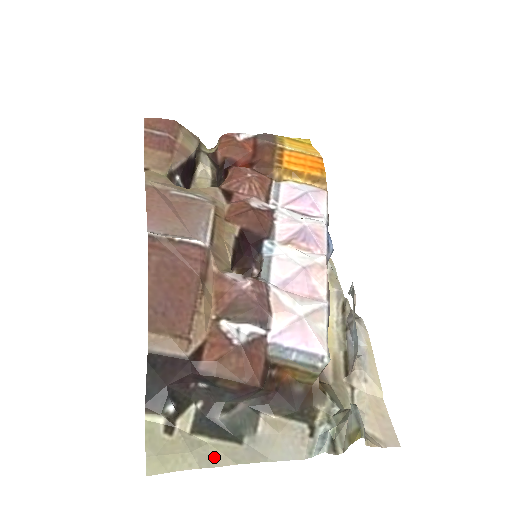
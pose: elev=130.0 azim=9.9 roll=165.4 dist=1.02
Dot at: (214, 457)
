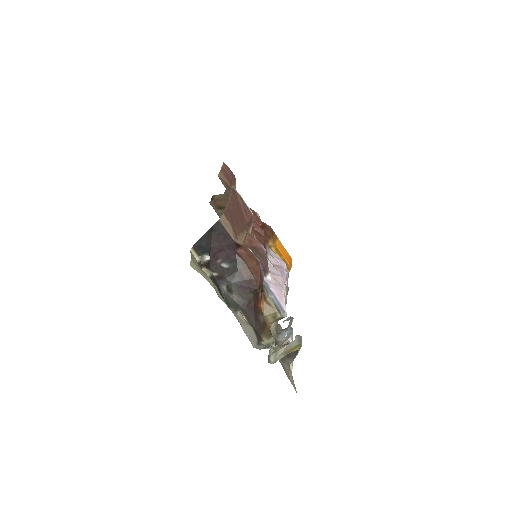
Dot at: (220, 295)
